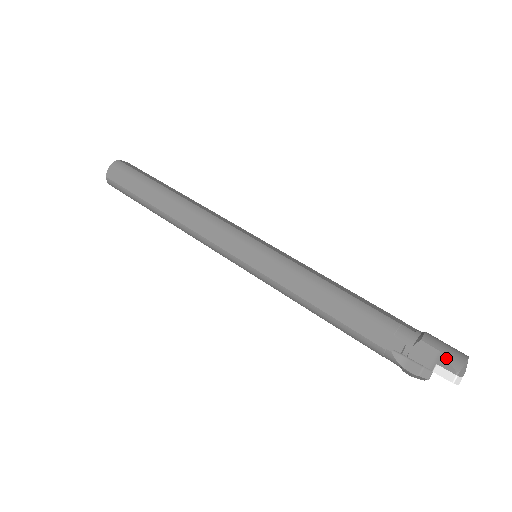
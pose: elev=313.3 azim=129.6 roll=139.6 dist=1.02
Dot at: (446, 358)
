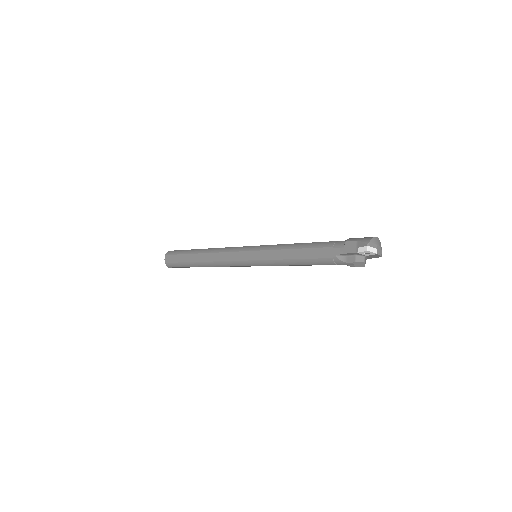
Dot at: (360, 242)
